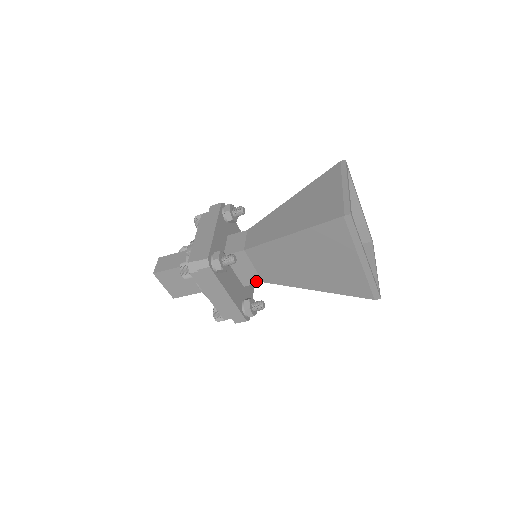
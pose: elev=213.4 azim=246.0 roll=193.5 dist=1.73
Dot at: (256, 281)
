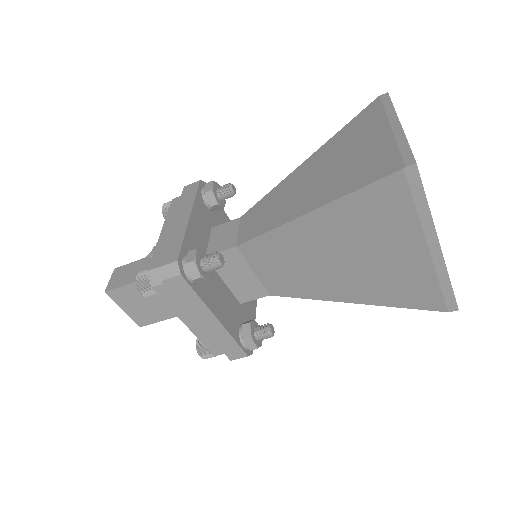
Dot at: (258, 294)
